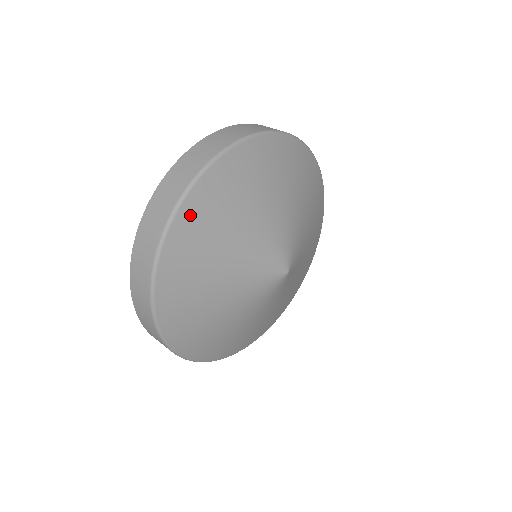
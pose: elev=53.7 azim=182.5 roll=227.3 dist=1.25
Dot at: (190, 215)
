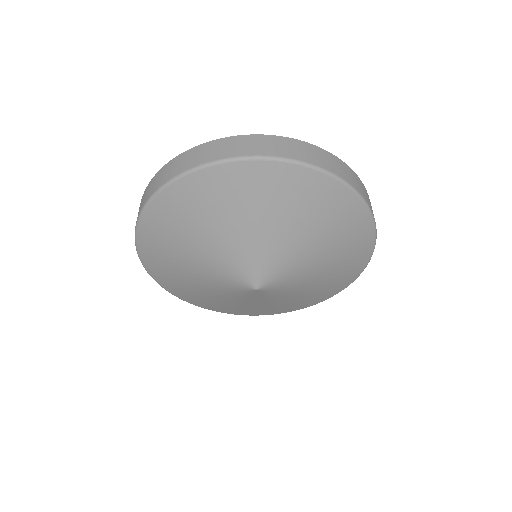
Dot at: (199, 184)
